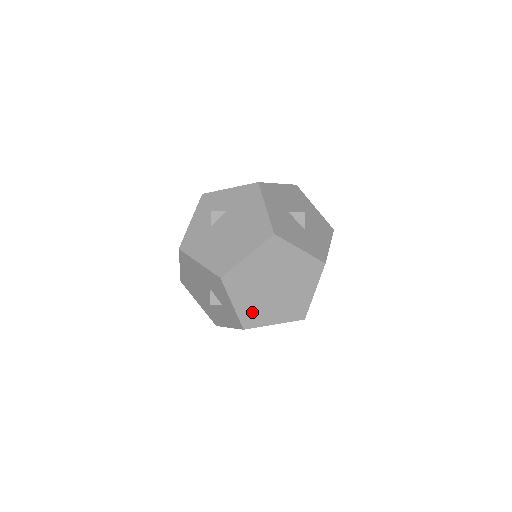
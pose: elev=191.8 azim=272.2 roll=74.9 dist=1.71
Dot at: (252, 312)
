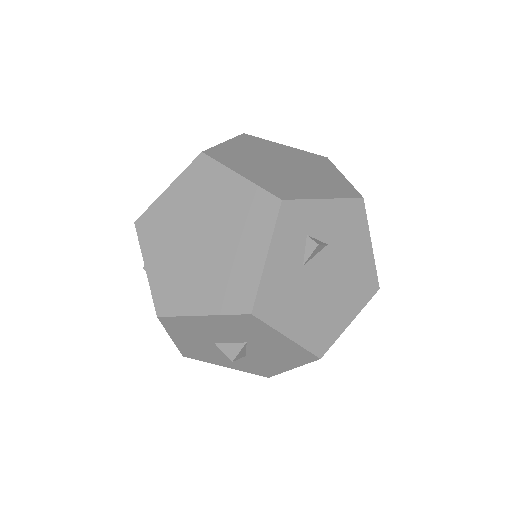
Dot at: occluded
